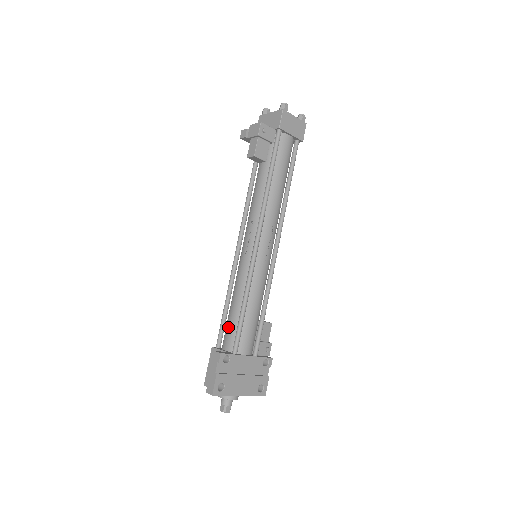
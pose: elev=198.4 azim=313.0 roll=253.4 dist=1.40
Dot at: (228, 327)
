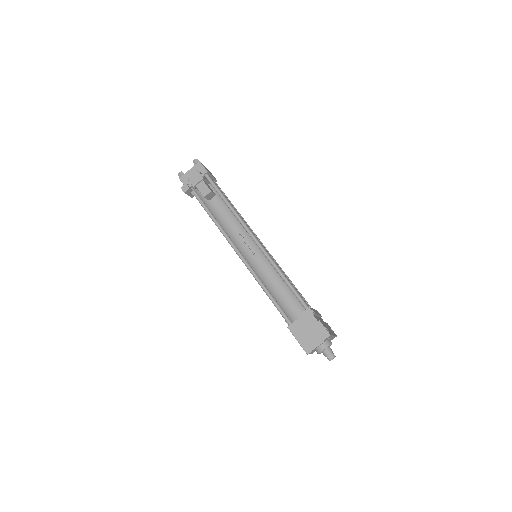
Dot at: (287, 303)
